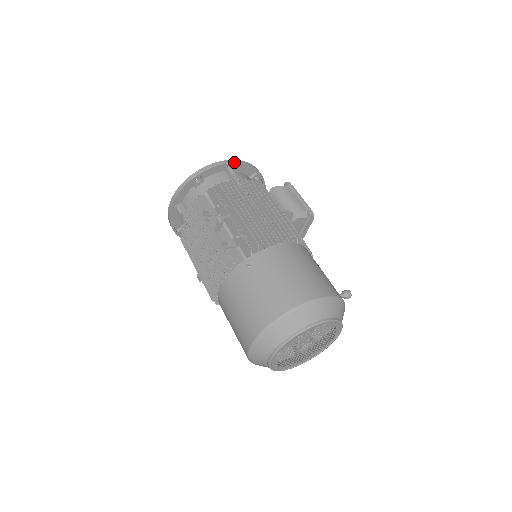
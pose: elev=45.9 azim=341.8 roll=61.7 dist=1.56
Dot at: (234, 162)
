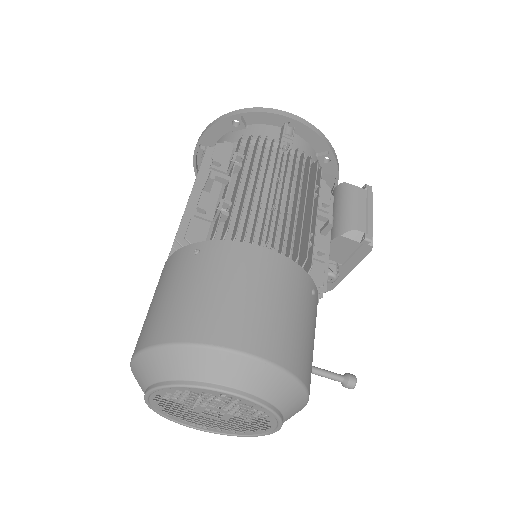
Dot at: (295, 118)
